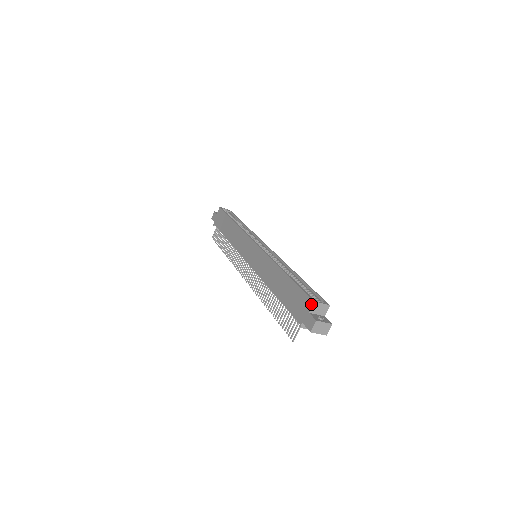
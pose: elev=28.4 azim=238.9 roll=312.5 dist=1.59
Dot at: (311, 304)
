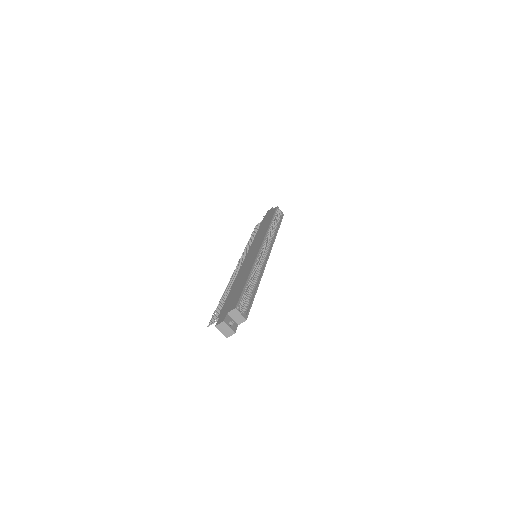
Dot at: (233, 308)
